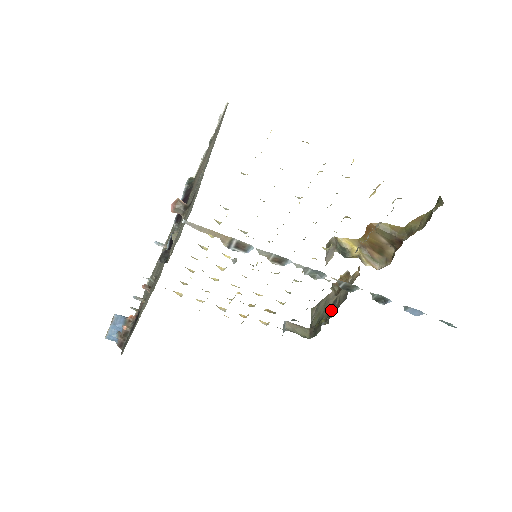
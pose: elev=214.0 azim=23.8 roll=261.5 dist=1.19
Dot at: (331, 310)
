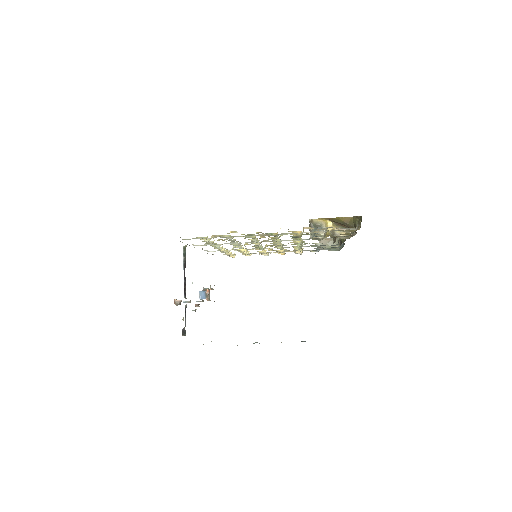
Dot at: occluded
